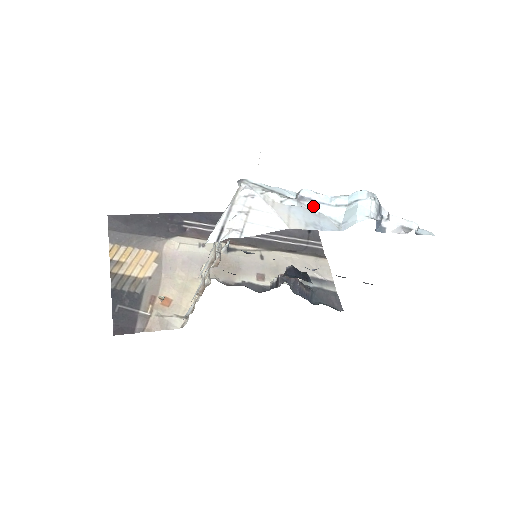
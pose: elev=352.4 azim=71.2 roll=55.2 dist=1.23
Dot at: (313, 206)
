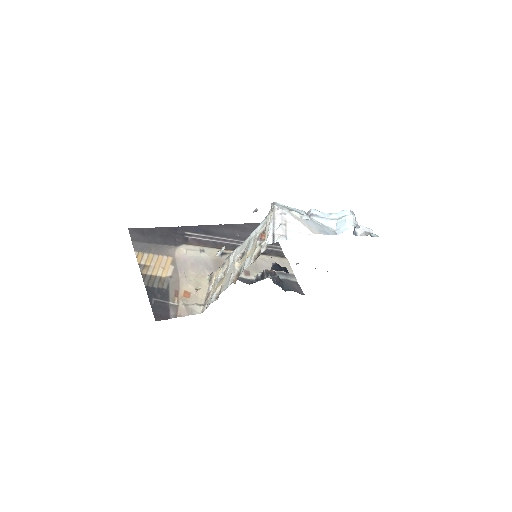
Dot at: (318, 220)
